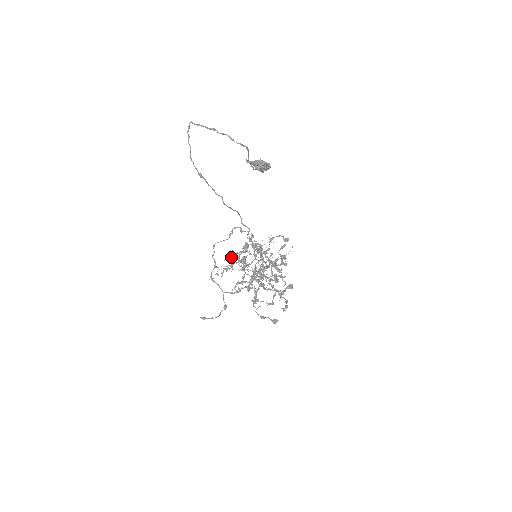
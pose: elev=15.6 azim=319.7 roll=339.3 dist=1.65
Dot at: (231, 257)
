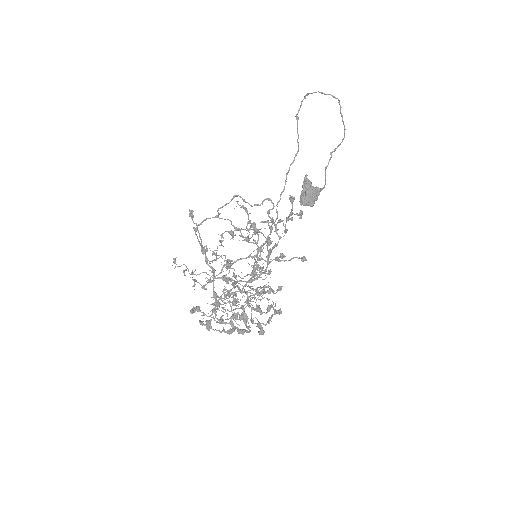
Dot at: (232, 232)
